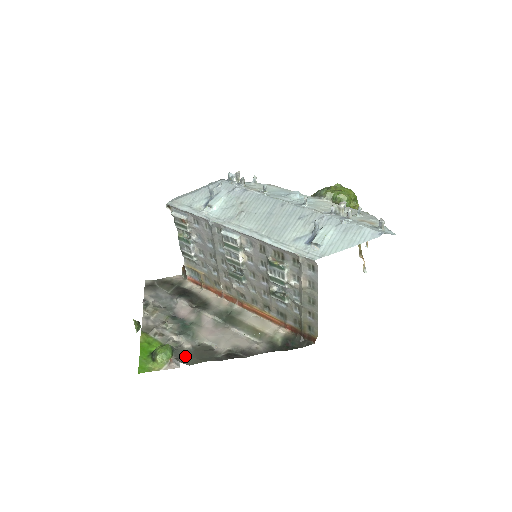
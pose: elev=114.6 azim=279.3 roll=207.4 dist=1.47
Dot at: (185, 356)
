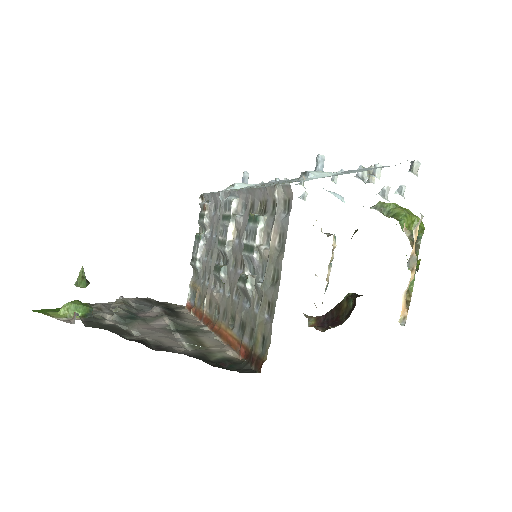
Dot at: (94, 323)
